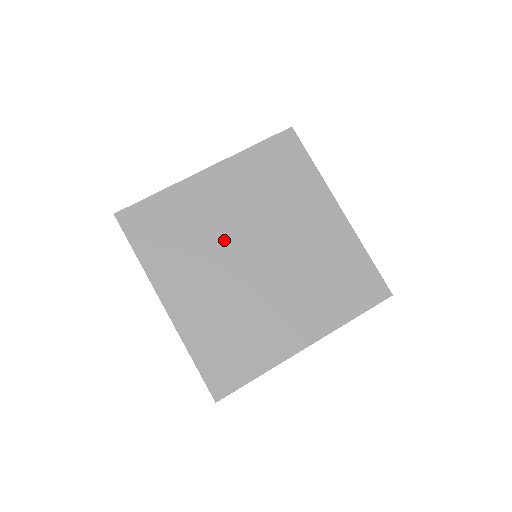
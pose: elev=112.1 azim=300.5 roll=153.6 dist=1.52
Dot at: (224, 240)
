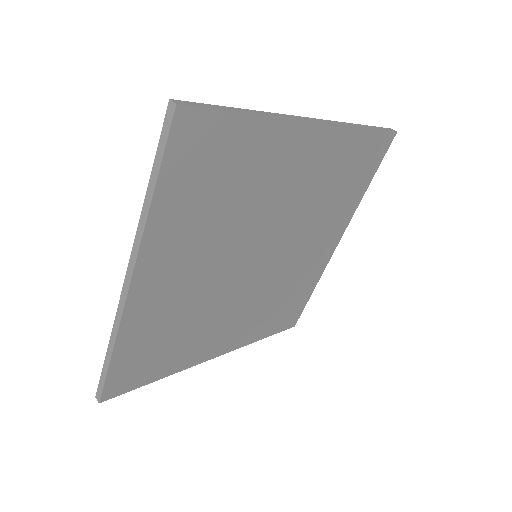
Dot at: (219, 288)
